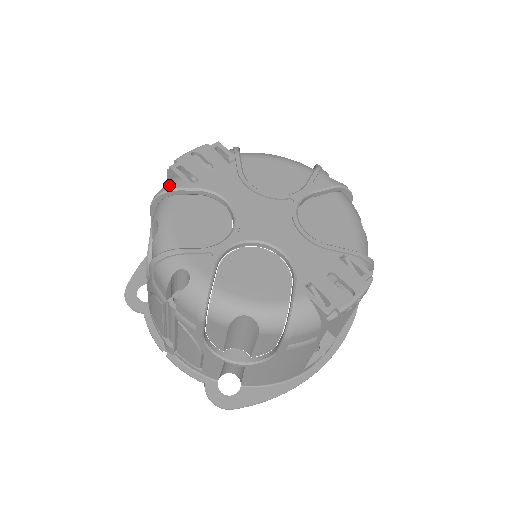
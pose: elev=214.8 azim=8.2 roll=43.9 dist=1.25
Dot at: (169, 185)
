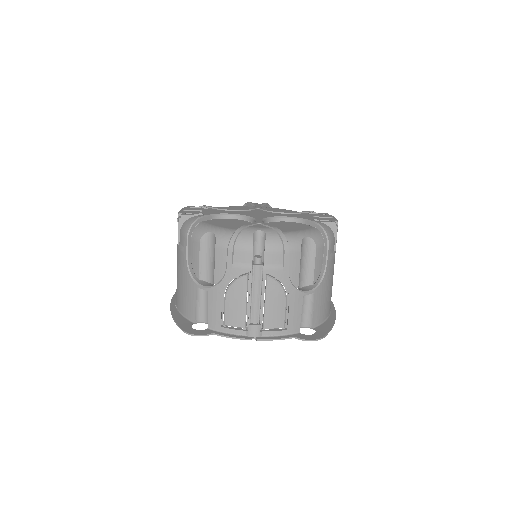
Dot at: (192, 220)
